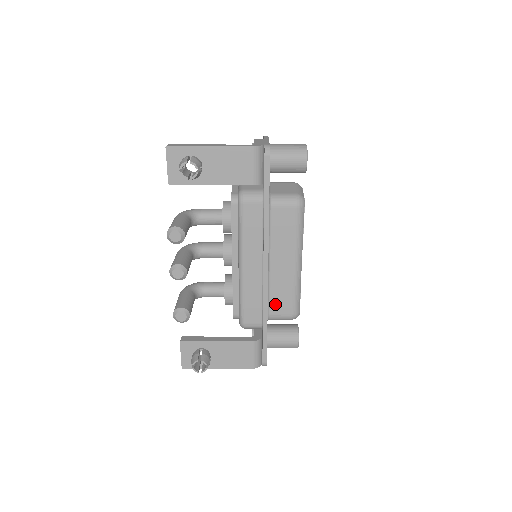
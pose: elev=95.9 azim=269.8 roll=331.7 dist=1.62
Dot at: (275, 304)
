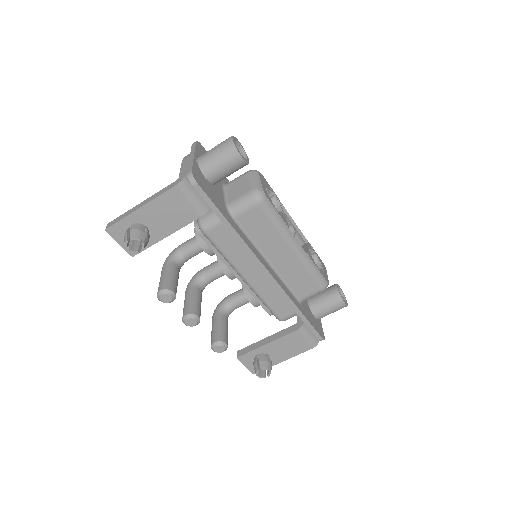
Dot at: (298, 289)
